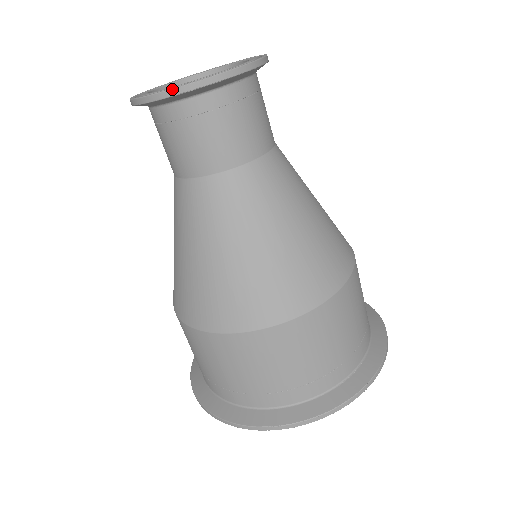
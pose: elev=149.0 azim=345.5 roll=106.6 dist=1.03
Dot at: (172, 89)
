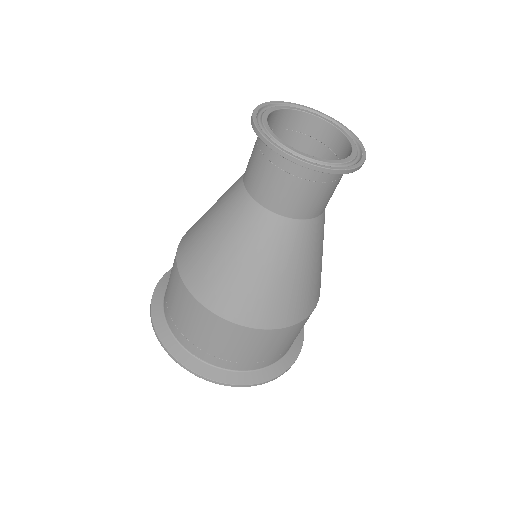
Dot at: (347, 170)
